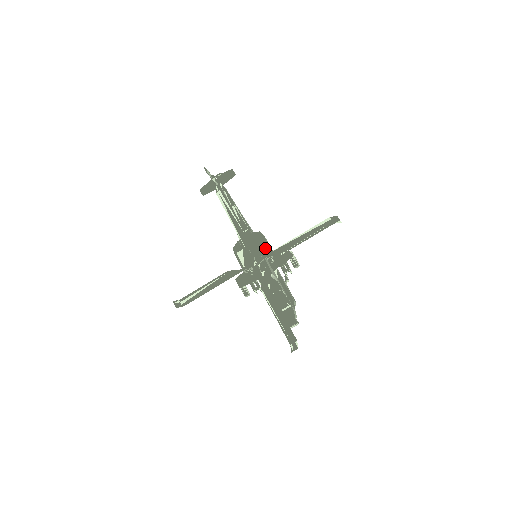
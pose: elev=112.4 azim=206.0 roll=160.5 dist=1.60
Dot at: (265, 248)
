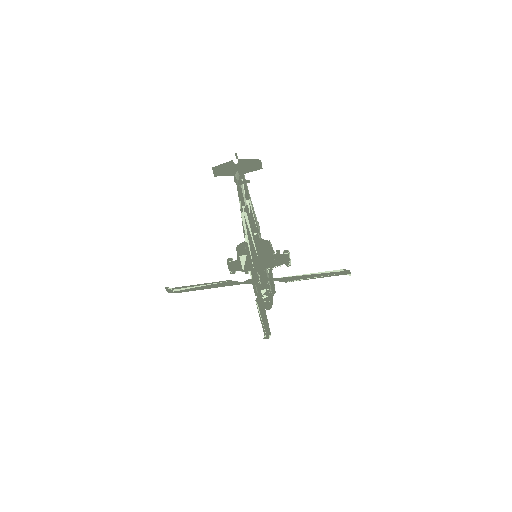
Dot at: (270, 261)
